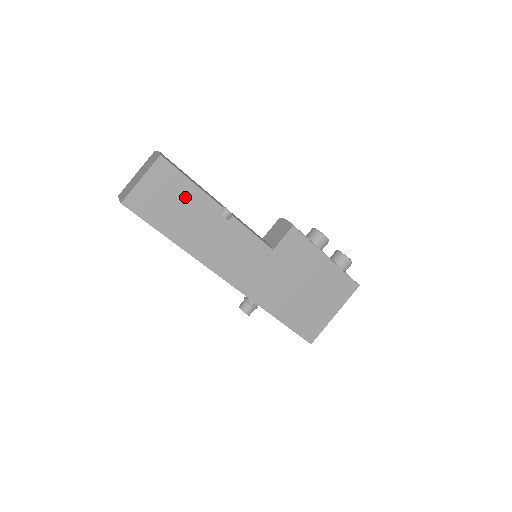
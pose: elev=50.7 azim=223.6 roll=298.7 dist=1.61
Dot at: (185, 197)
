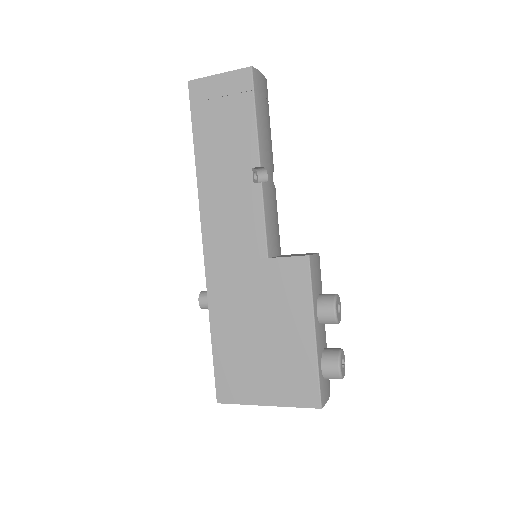
Dot at: (238, 124)
